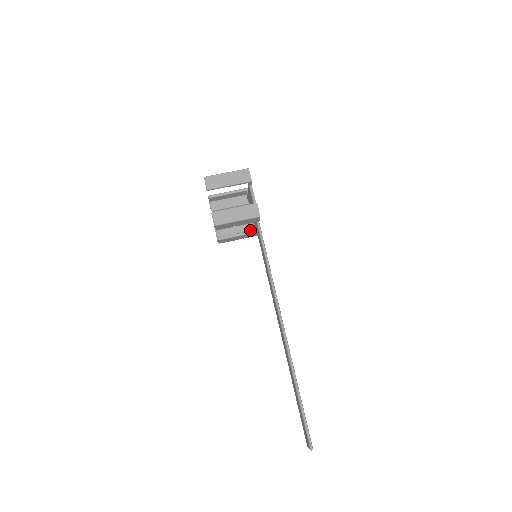
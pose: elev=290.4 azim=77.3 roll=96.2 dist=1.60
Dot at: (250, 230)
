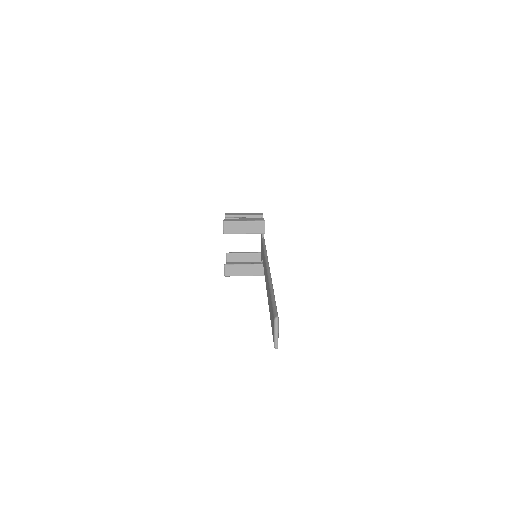
Dot at: occluded
